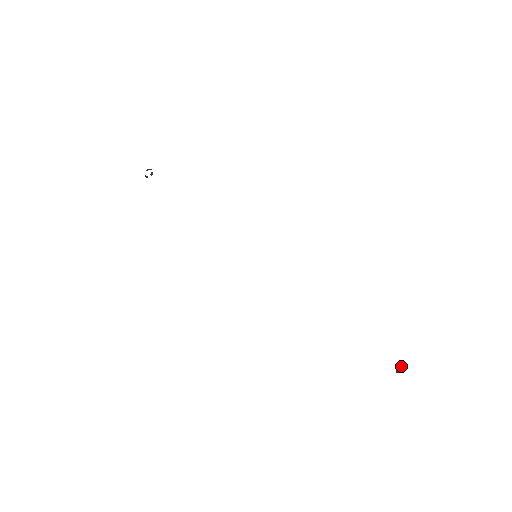
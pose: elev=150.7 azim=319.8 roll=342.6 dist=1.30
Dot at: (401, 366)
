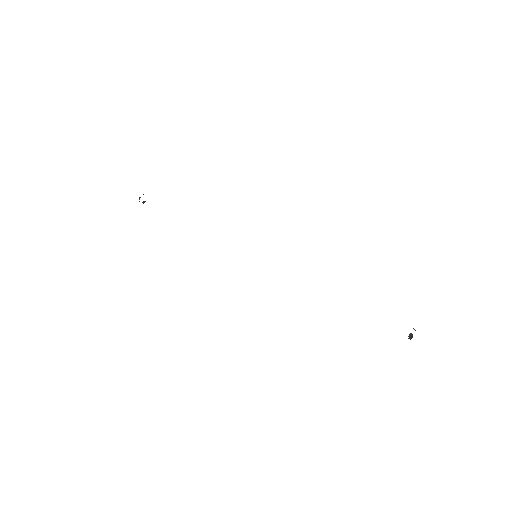
Dot at: (414, 329)
